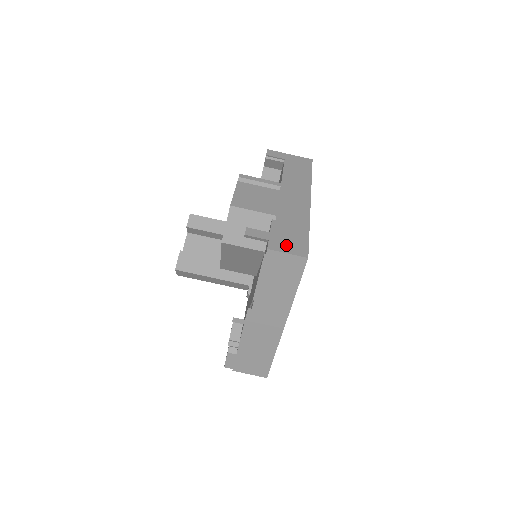
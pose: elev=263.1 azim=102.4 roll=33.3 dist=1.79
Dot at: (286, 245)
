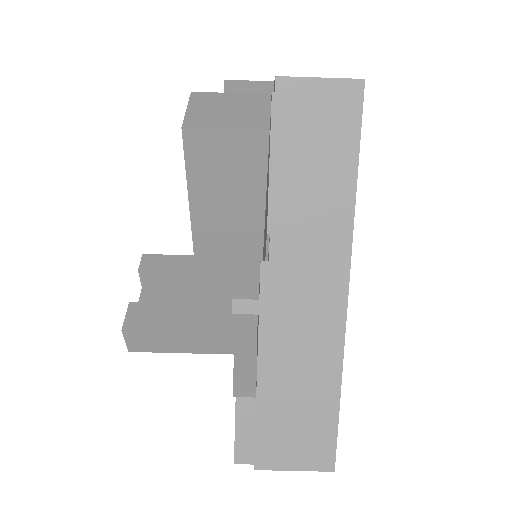
Dot at: occluded
